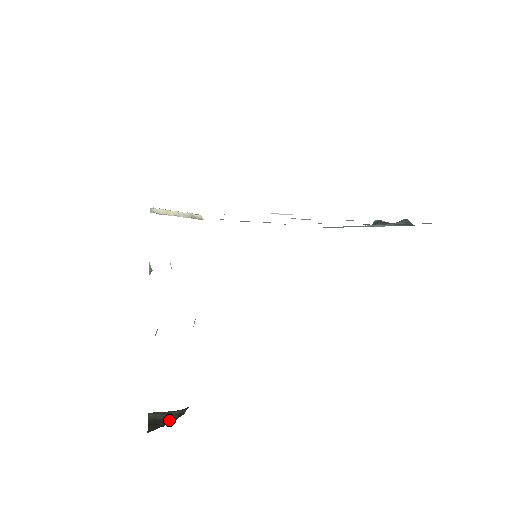
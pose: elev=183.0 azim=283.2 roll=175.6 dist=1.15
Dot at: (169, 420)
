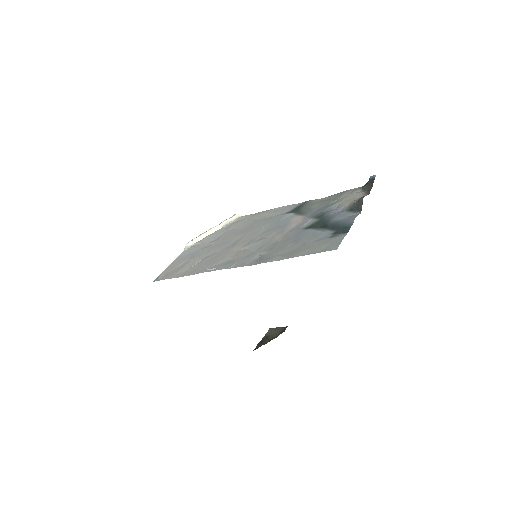
Dot at: (273, 338)
